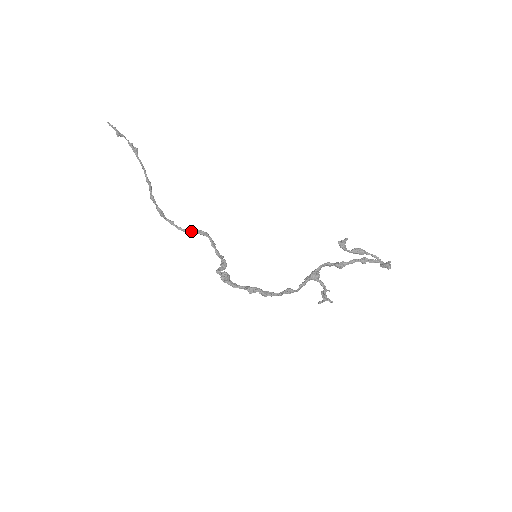
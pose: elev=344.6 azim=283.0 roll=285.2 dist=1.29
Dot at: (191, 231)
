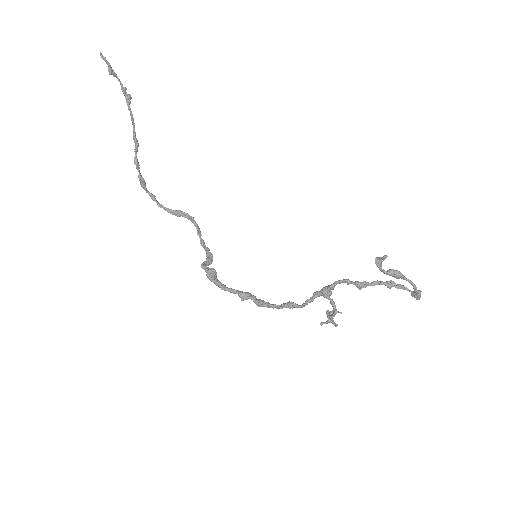
Dot at: (174, 211)
